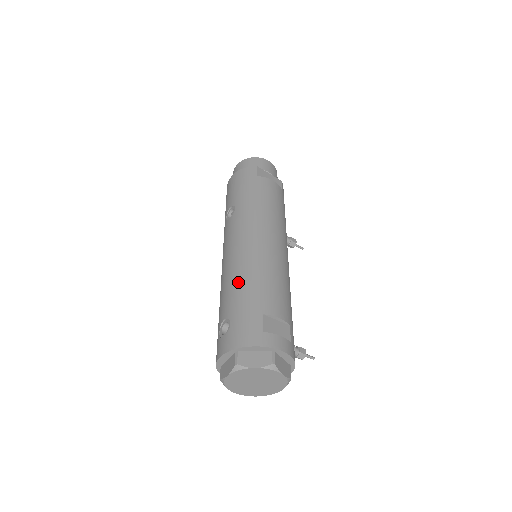
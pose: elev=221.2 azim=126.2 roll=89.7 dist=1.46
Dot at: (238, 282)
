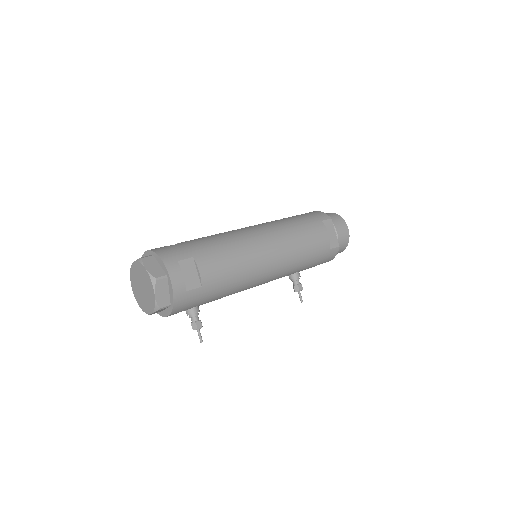
Dot at: (212, 237)
